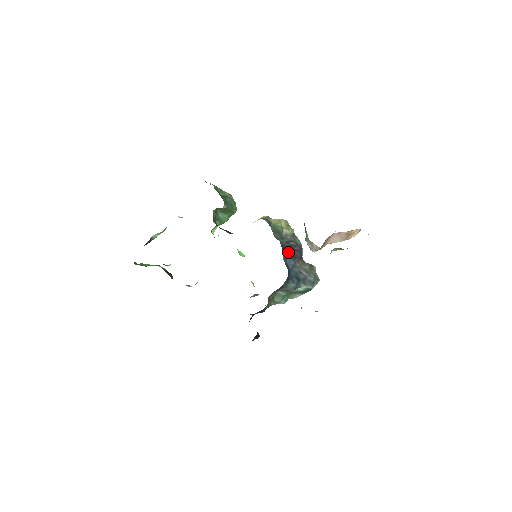
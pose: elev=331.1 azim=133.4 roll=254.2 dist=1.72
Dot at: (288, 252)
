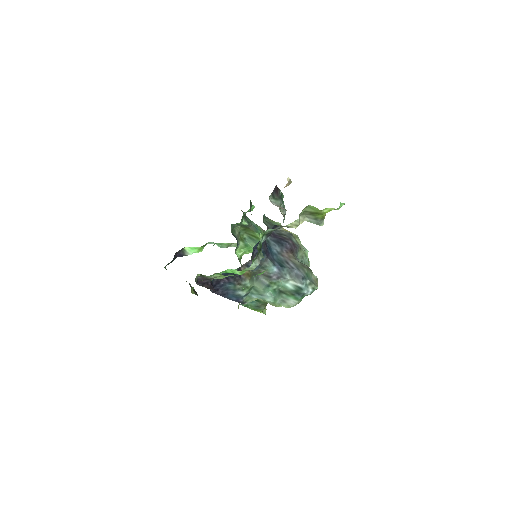
Dot at: (275, 239)
